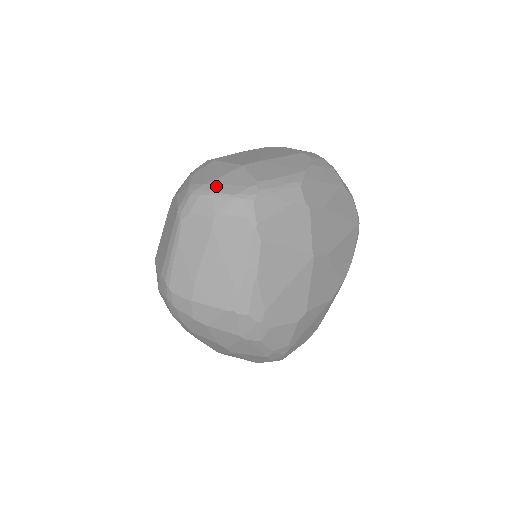
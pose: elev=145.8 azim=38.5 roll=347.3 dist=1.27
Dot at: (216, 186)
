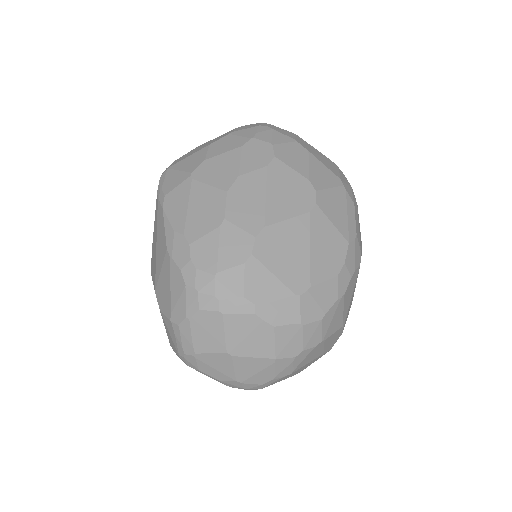
Dot at: occluded
